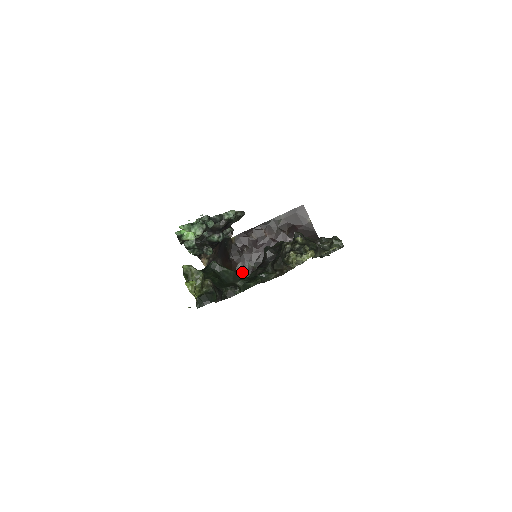
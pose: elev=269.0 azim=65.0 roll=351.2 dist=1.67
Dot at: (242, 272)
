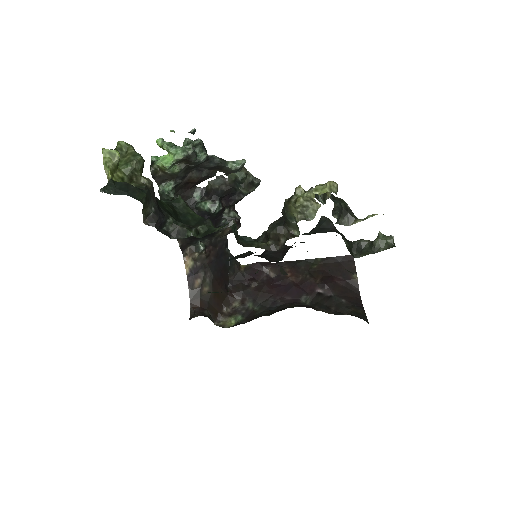
Dot at: (236, 311)
